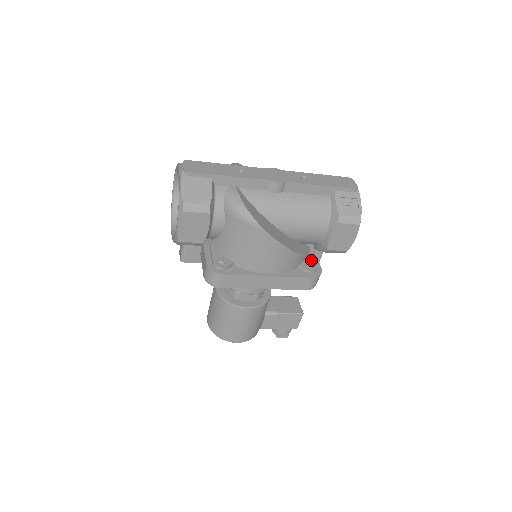
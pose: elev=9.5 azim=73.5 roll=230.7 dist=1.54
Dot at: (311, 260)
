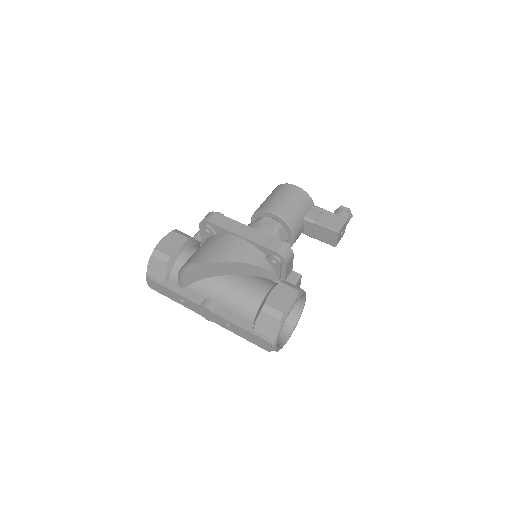
Dot at: occluded
